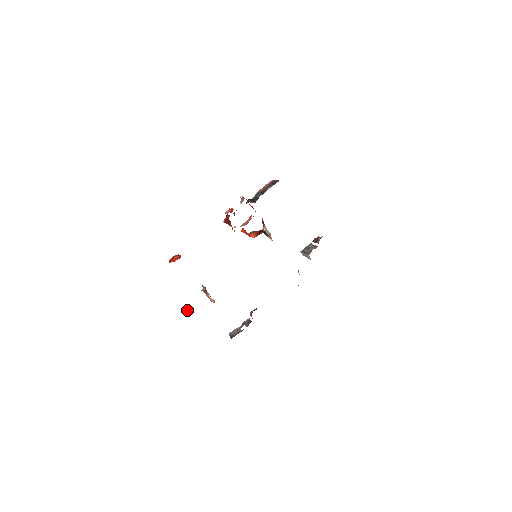
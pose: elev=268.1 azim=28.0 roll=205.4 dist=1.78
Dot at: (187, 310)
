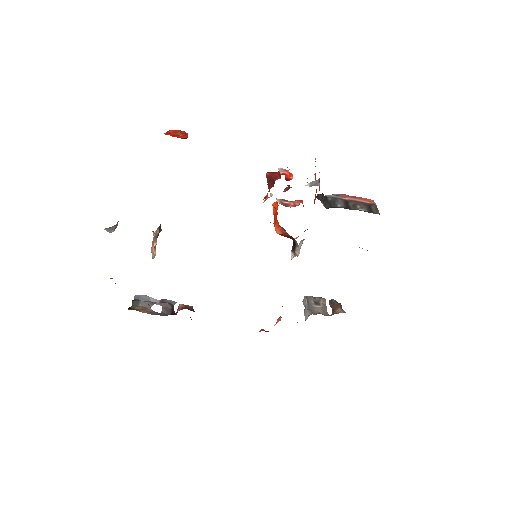
Dot at: (115, 227)
